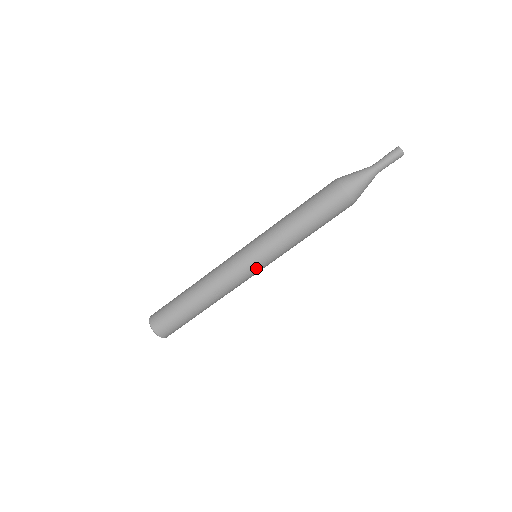
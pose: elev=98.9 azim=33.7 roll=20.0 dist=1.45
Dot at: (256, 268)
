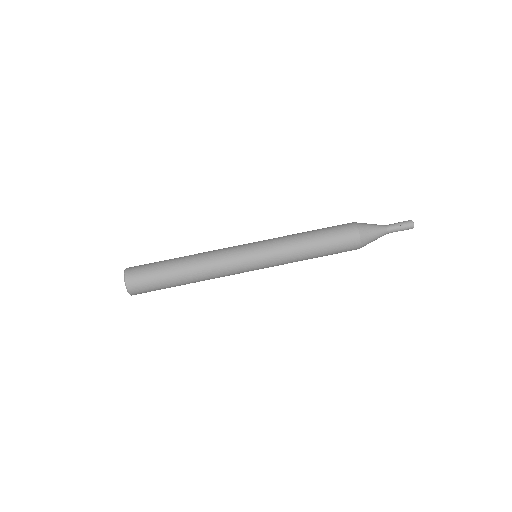
Dot at: (253, 261)
